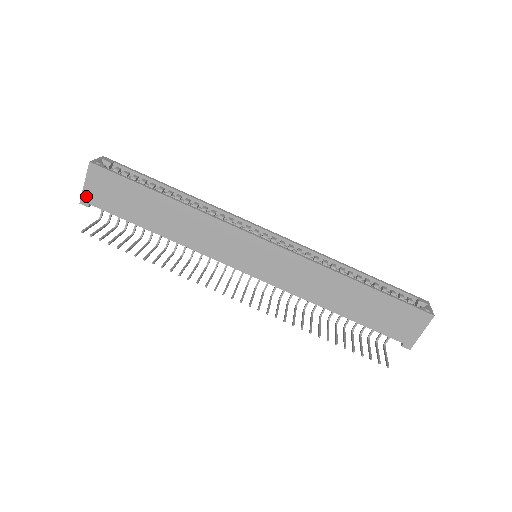
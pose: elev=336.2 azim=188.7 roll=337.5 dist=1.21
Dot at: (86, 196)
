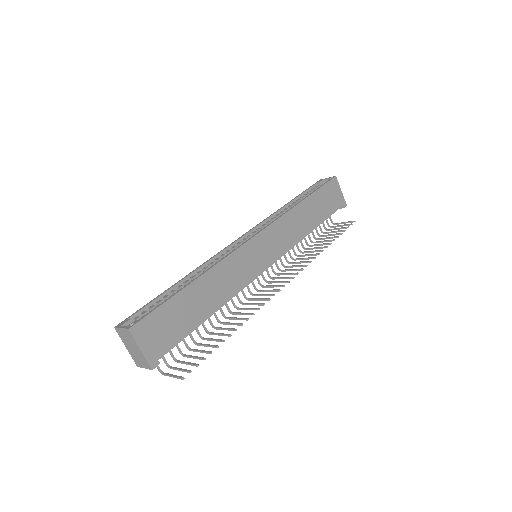
Dot at: (151, 358)
